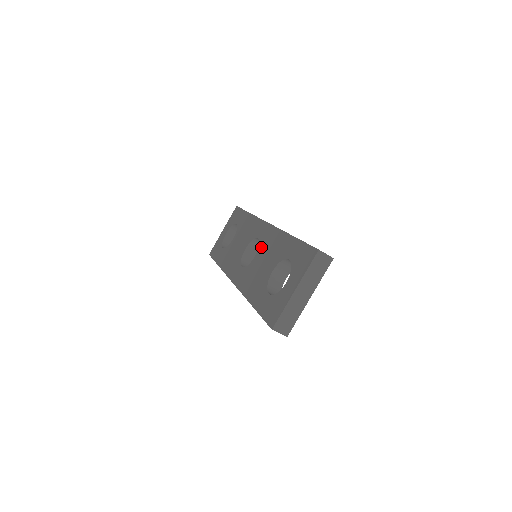
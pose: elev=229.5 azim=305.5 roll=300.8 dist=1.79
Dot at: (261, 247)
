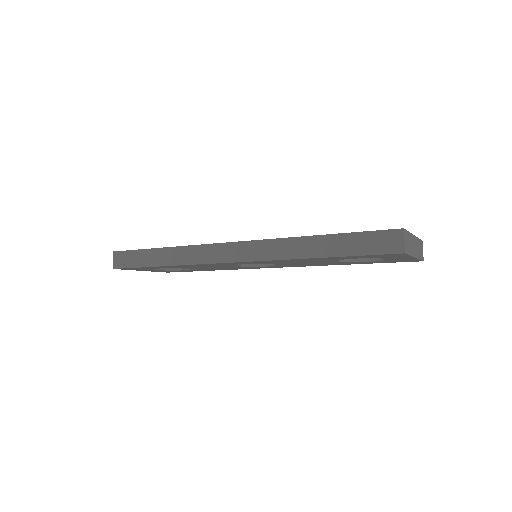
Dot at: occluded
